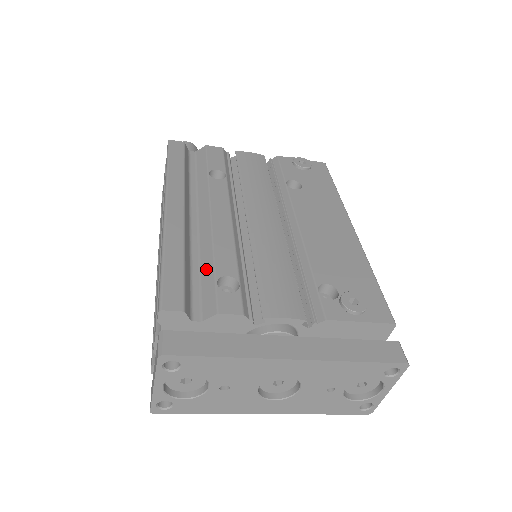
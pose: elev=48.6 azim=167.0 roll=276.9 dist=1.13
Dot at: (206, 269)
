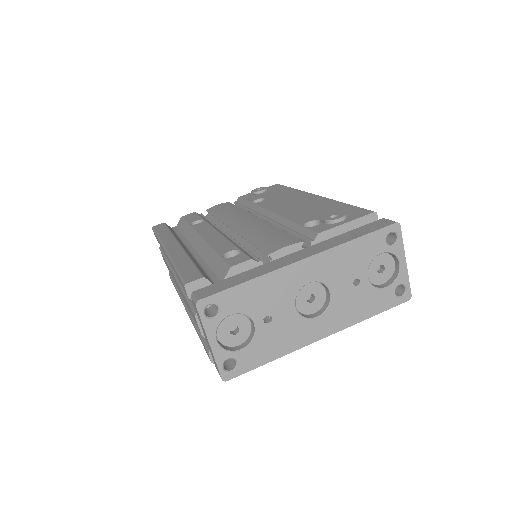
Dot at: (212, 259)
